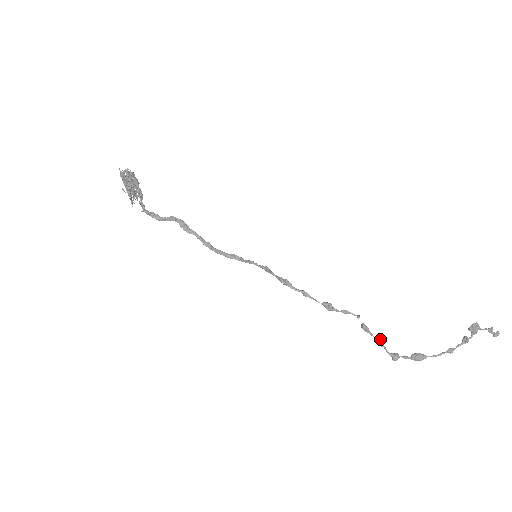
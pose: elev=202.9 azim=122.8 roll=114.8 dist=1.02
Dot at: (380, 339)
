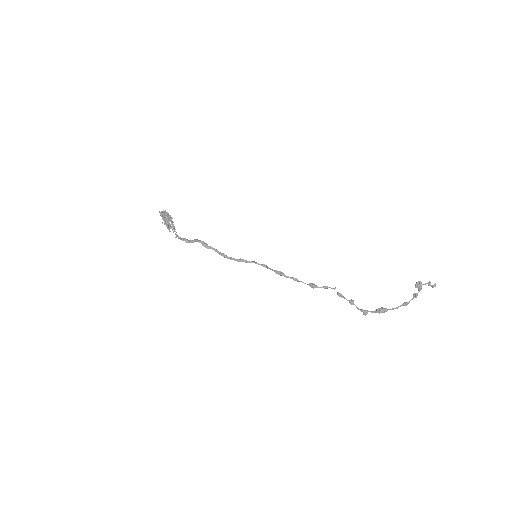
Dot at: (351, 300)
